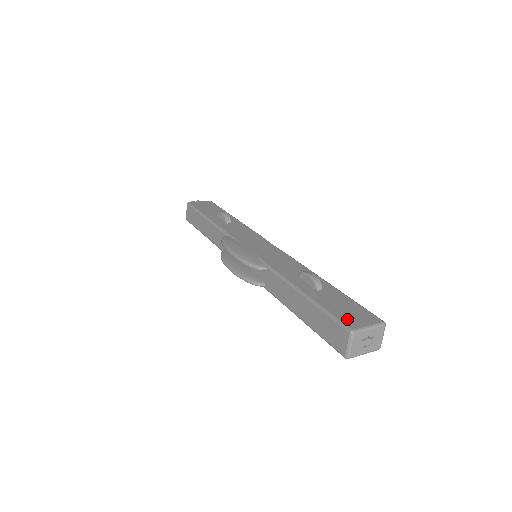
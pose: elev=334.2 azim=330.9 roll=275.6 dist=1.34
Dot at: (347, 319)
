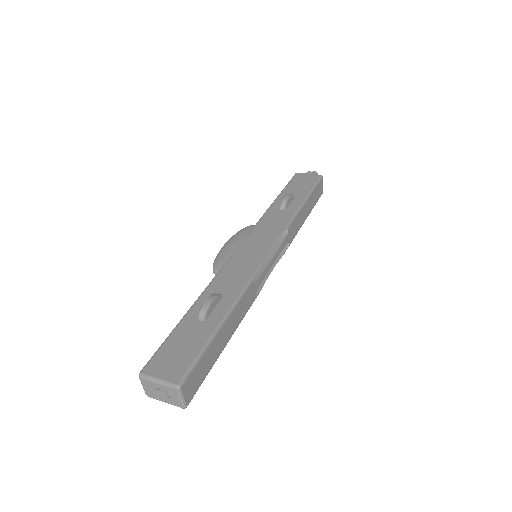
Dot at: (158, 361)
